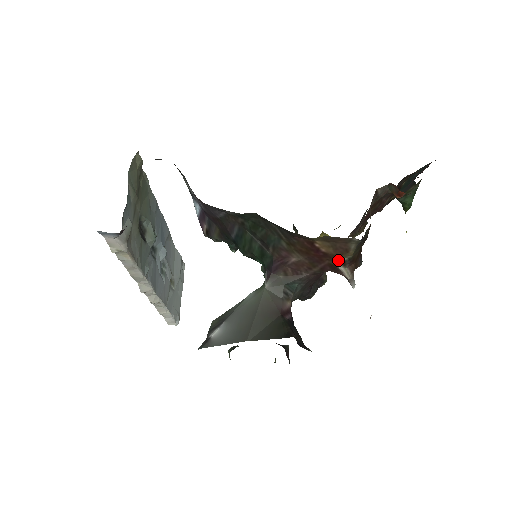
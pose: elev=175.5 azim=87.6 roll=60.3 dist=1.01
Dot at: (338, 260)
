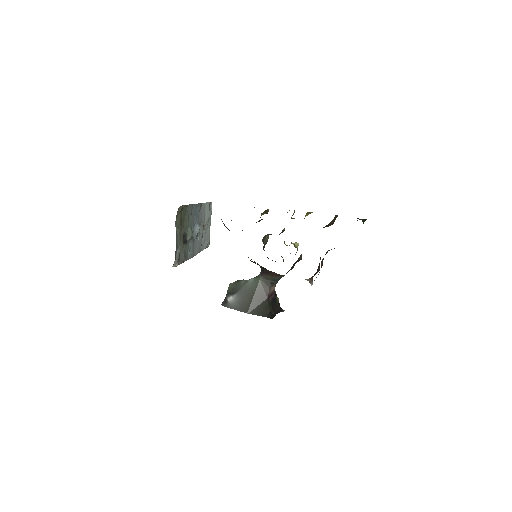
Dot at: occluded
